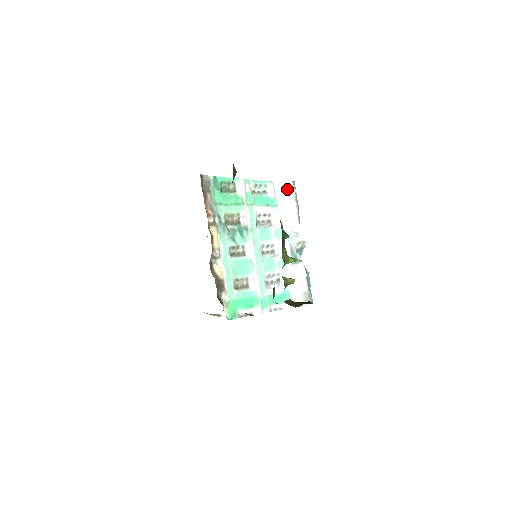
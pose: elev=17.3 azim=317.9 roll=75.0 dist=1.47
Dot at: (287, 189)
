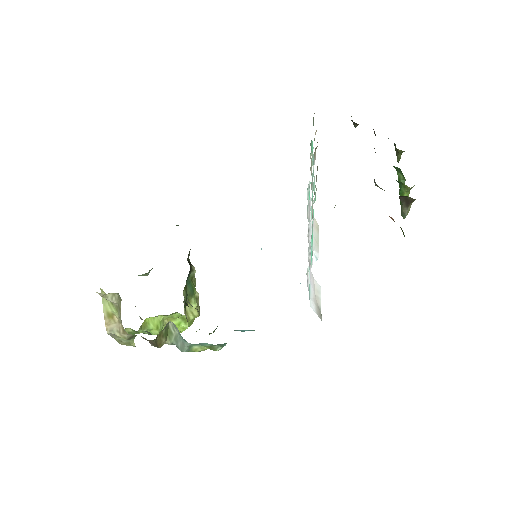
Dot at: (315, 224)
